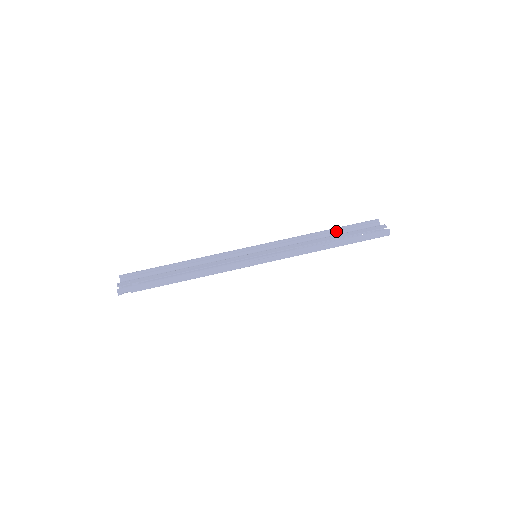
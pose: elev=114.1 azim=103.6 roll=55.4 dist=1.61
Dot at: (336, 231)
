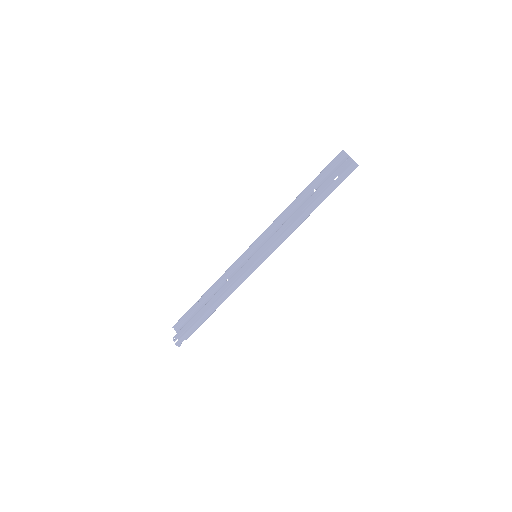
Dot at: (310, 188)
